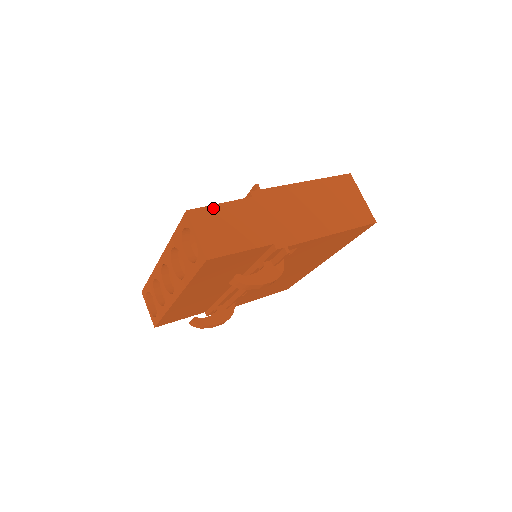
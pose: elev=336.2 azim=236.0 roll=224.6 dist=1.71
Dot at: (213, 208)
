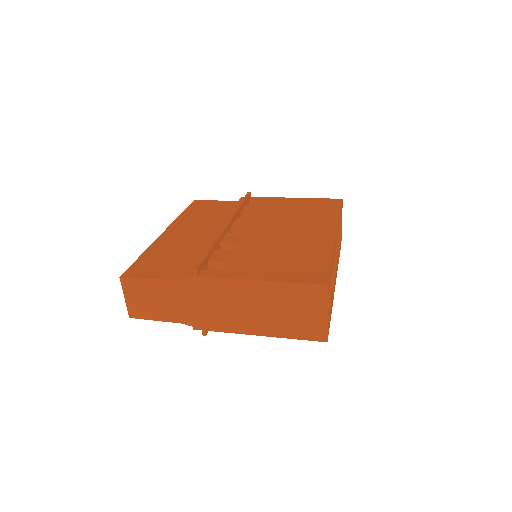
Dot at: (144, 281)
